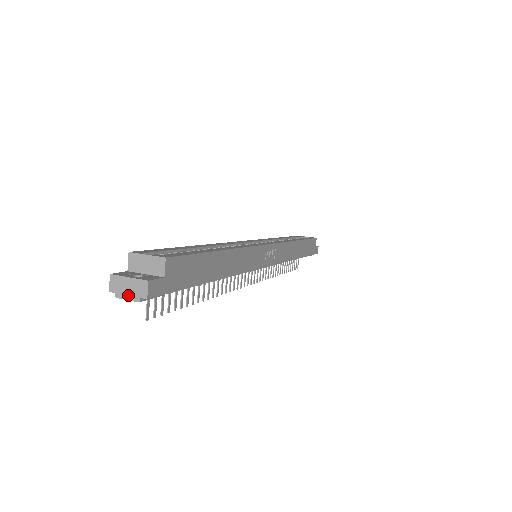
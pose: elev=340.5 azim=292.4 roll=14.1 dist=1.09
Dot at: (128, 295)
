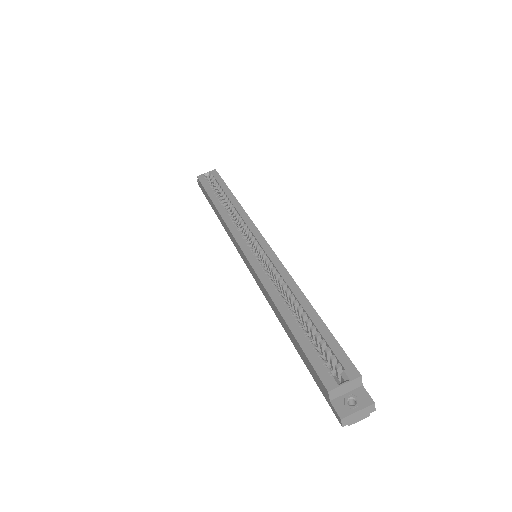
Dot at: (359, 419)
